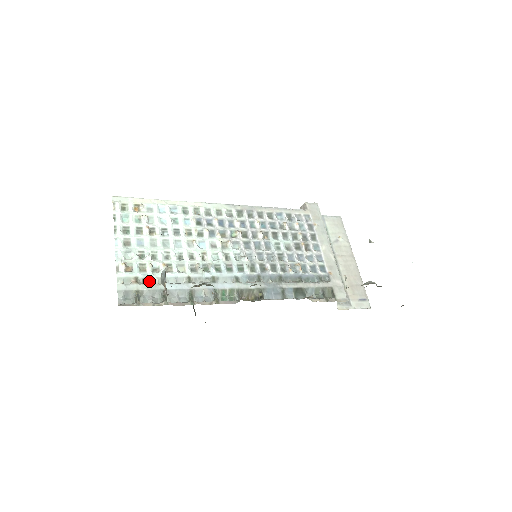
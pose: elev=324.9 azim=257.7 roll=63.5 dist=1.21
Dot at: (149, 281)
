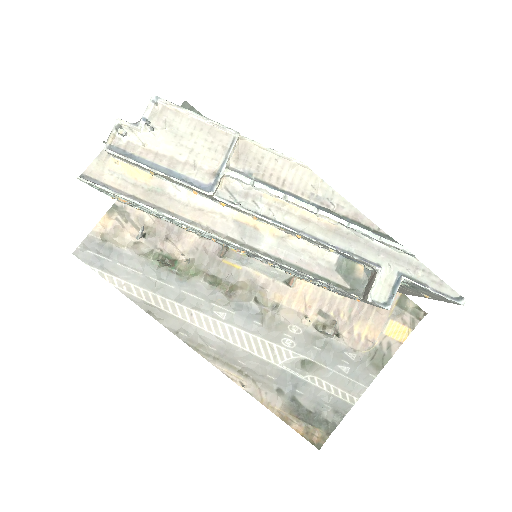
Dot at: occluded
